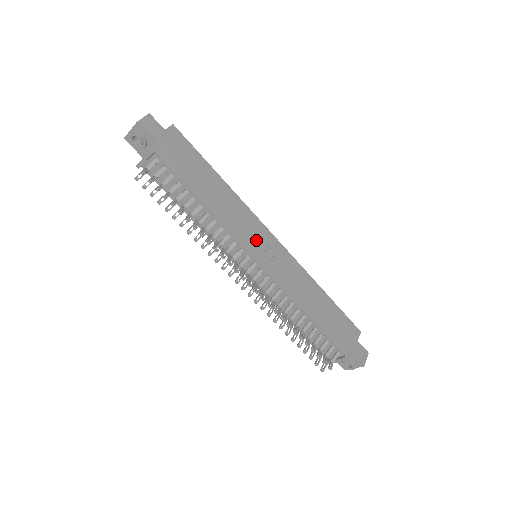
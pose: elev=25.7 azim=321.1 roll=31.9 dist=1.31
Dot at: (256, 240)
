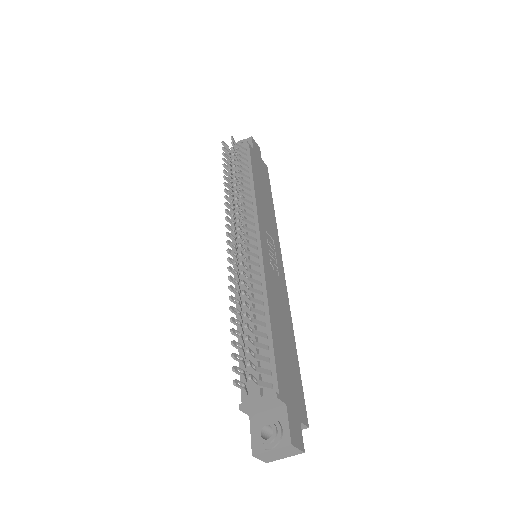
Dot at: (269, 239)
